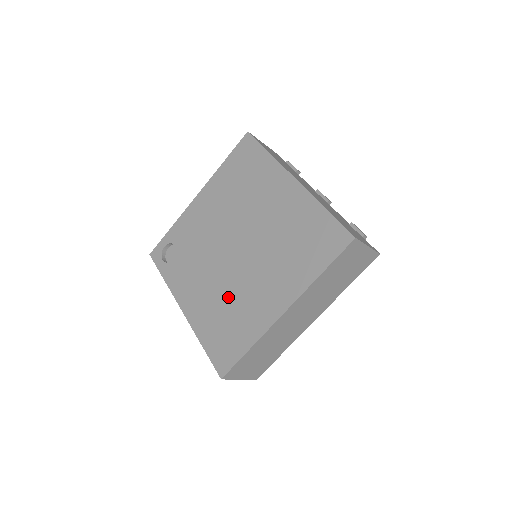
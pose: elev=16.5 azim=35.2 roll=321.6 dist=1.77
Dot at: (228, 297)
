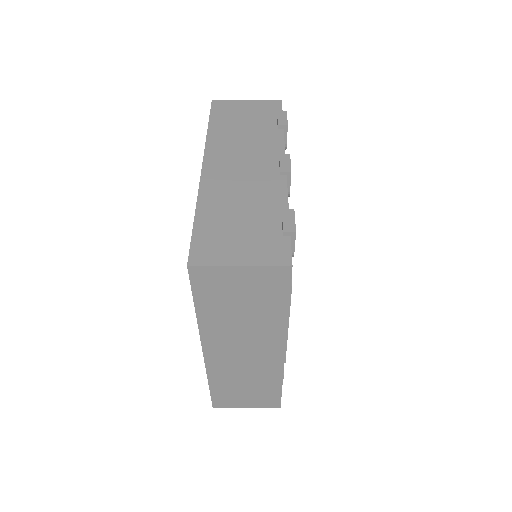
Dot at: occluded
